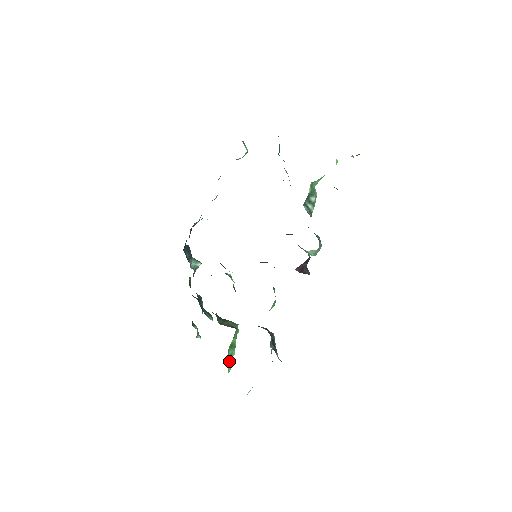
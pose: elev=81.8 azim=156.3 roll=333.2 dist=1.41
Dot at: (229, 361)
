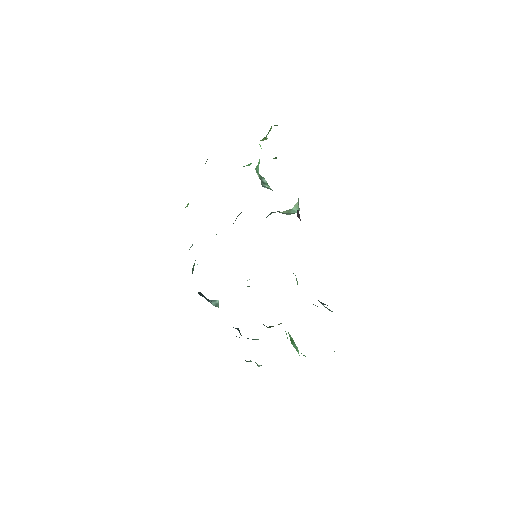
Dot at: occluded
